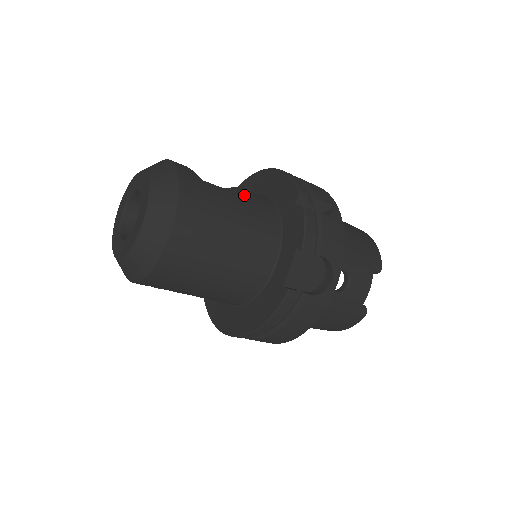
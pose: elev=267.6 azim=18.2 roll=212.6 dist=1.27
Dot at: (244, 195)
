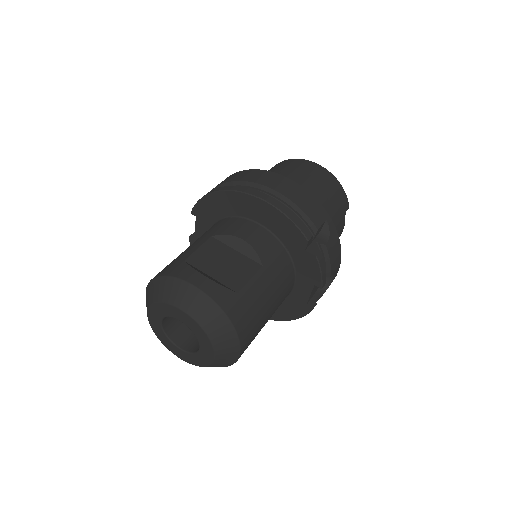
Dot at: (262, 264)
